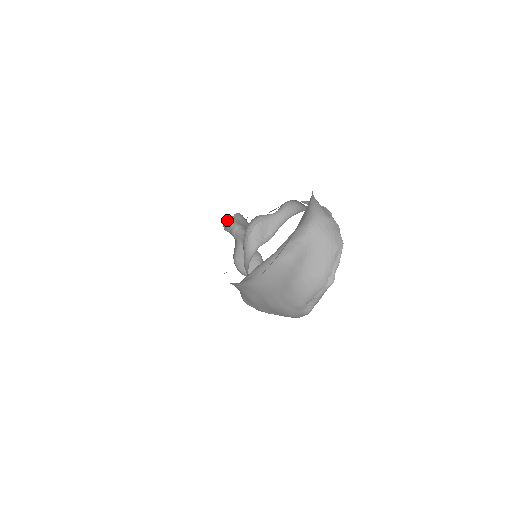
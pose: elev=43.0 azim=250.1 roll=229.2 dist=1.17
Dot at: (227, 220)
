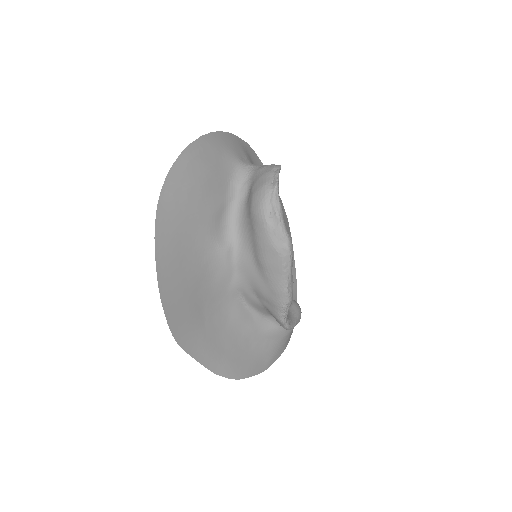
Dot at: occluded
